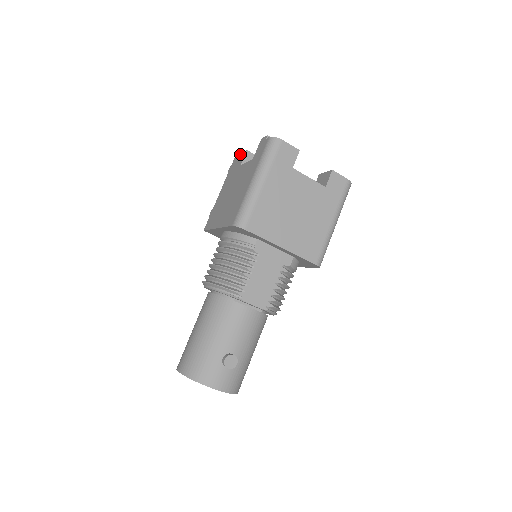
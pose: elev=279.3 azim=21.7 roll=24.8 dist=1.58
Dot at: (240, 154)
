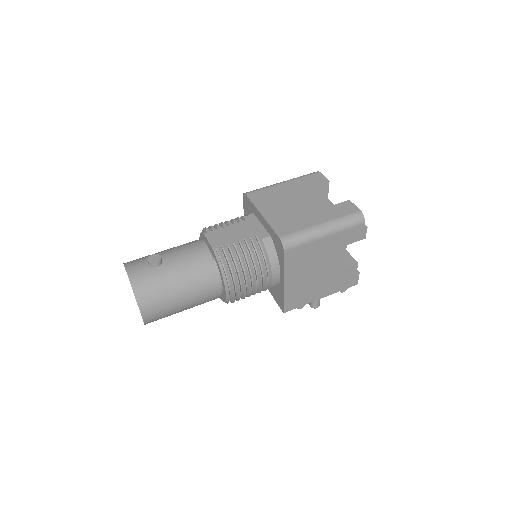
Dot at: occluded
